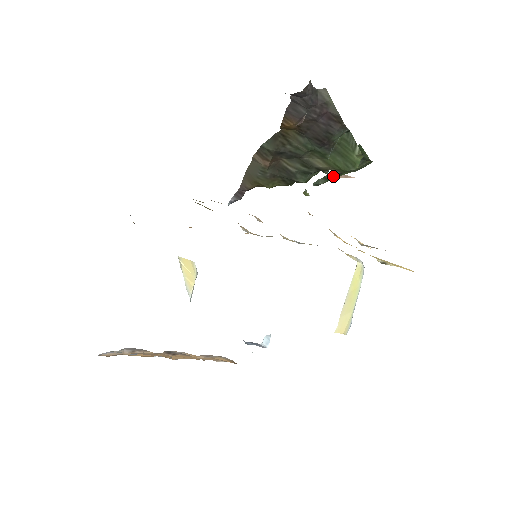
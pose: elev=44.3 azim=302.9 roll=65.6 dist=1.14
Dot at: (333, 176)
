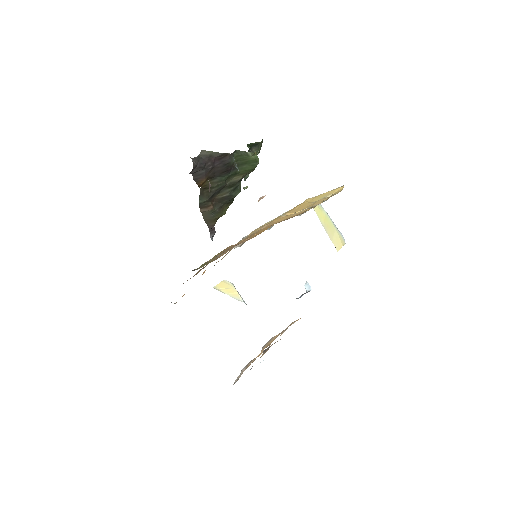
Dot at: occluded
